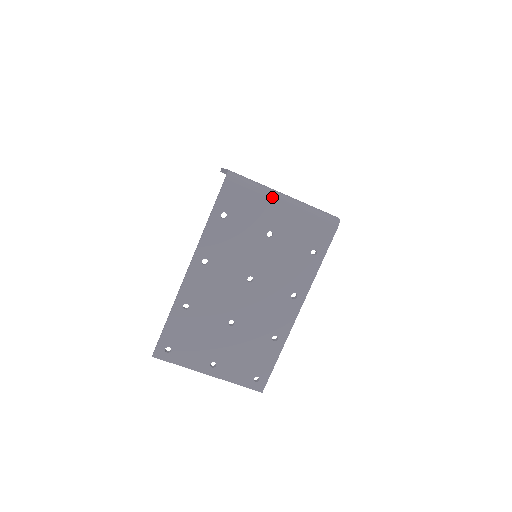
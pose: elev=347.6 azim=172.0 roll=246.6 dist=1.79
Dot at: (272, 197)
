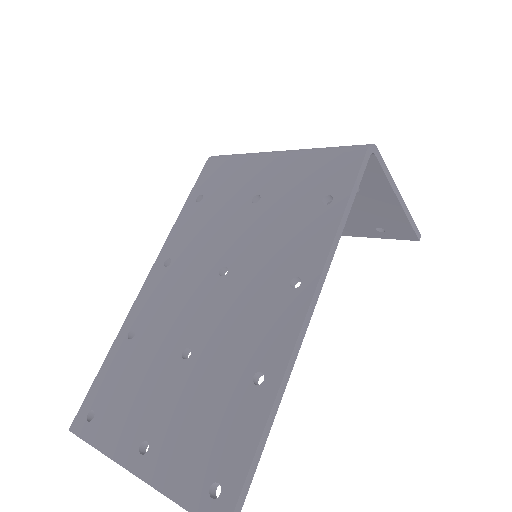
Dot at: (261, 155)
